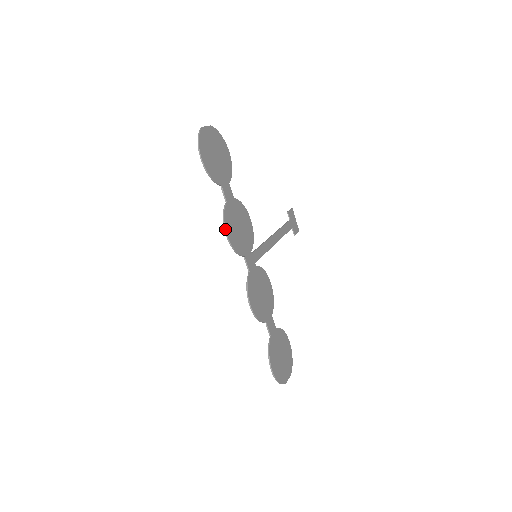
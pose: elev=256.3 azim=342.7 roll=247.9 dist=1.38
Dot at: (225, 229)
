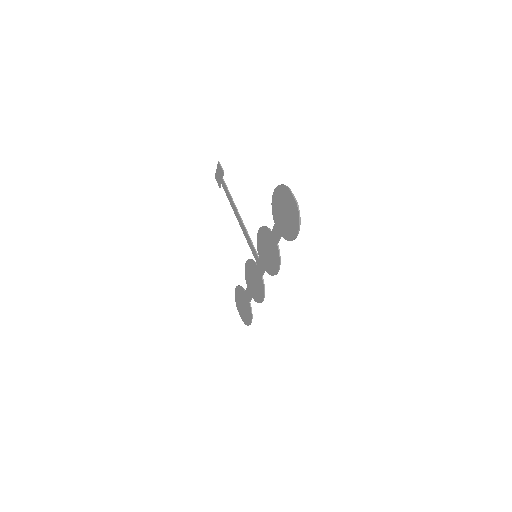
Dot at: occluded
